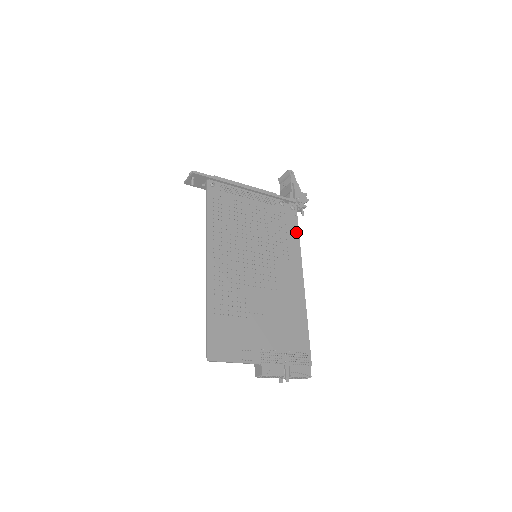
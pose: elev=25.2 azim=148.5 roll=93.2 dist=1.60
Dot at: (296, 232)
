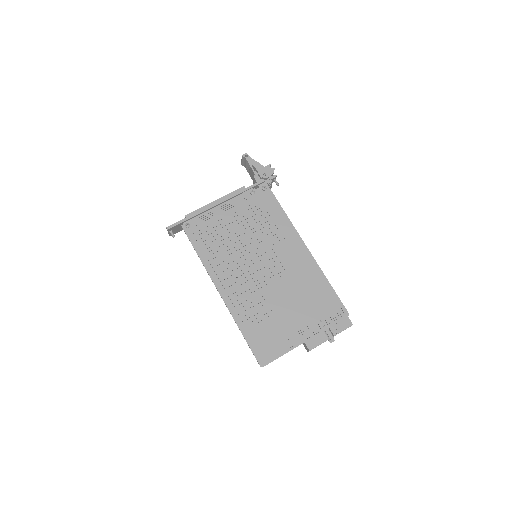
Dot at: (278, 208)
